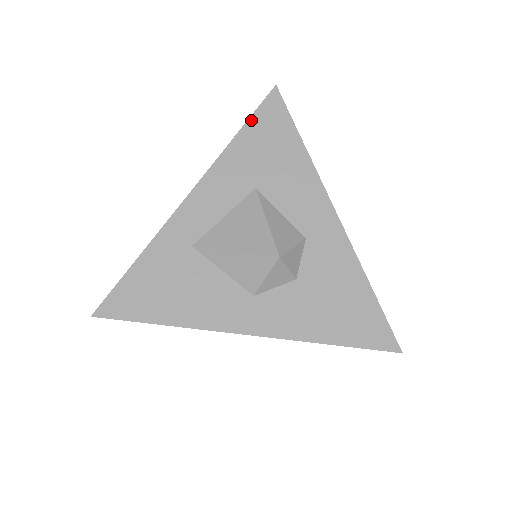
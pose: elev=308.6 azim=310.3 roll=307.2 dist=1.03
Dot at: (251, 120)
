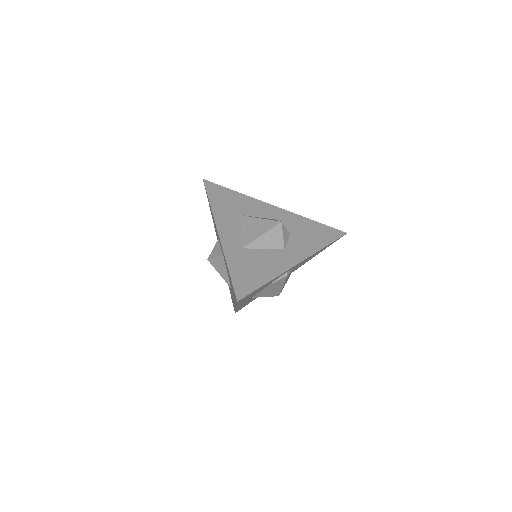
Dot at: (209, 195)
